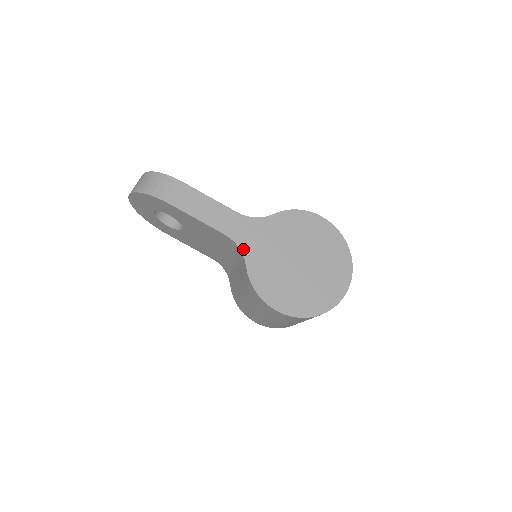
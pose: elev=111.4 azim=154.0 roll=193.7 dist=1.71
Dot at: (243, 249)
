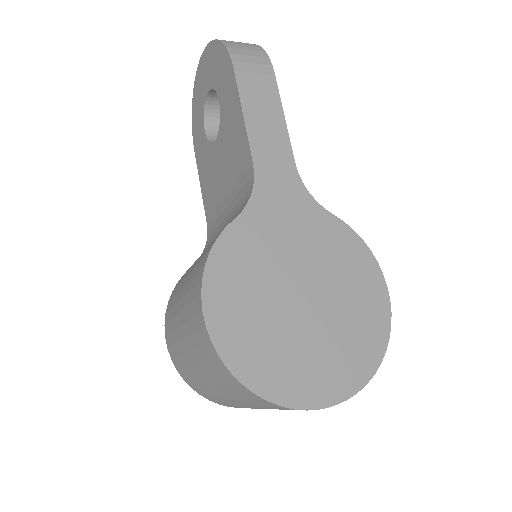
Dot at: (254, 201)
